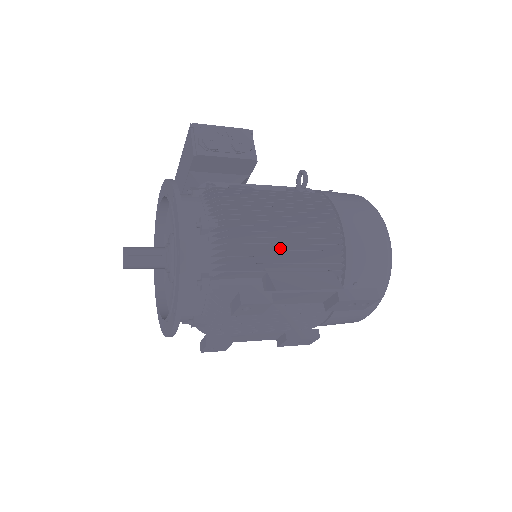
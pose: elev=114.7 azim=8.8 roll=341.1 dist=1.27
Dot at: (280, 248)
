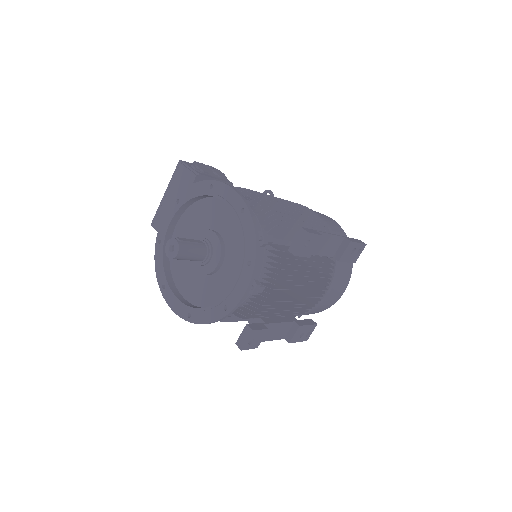
Dot at: occluded
